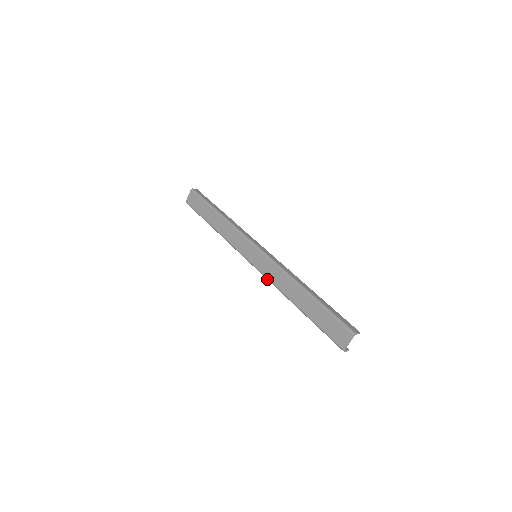
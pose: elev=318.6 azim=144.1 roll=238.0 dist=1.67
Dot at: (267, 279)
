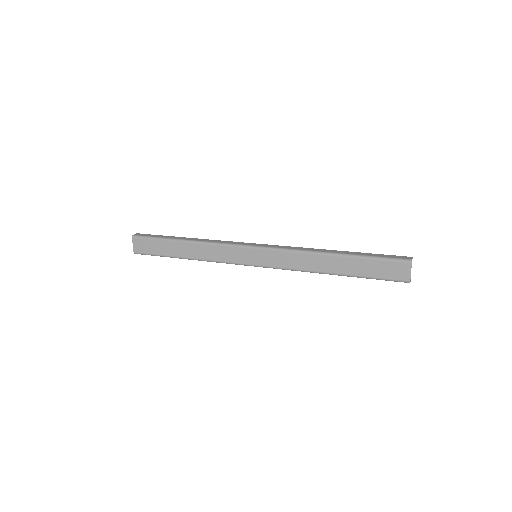
Dot at: (284, 269)
